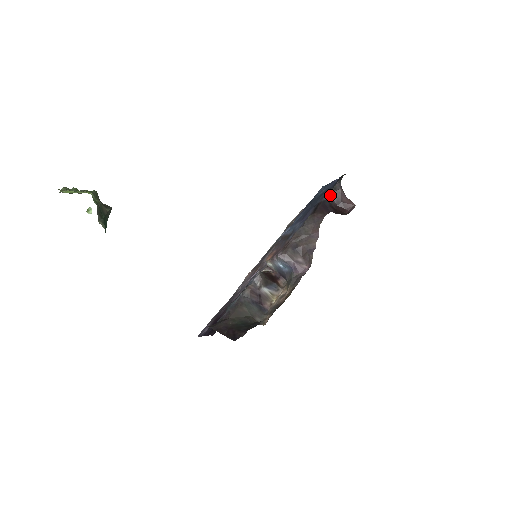
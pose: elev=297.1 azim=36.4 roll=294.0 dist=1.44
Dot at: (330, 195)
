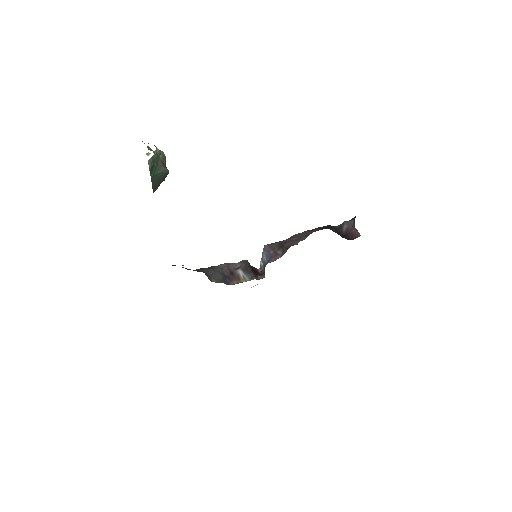
Dot at: (342, 224)
